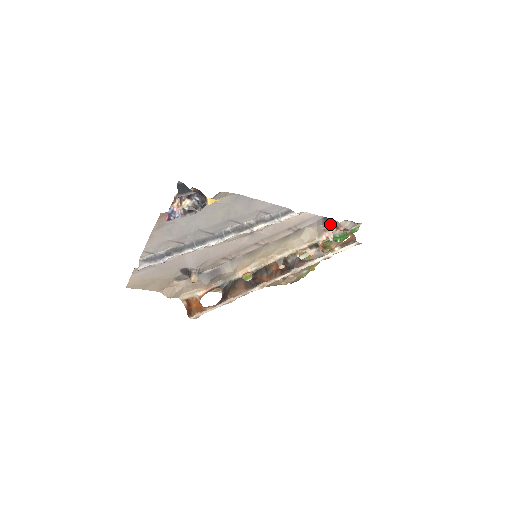
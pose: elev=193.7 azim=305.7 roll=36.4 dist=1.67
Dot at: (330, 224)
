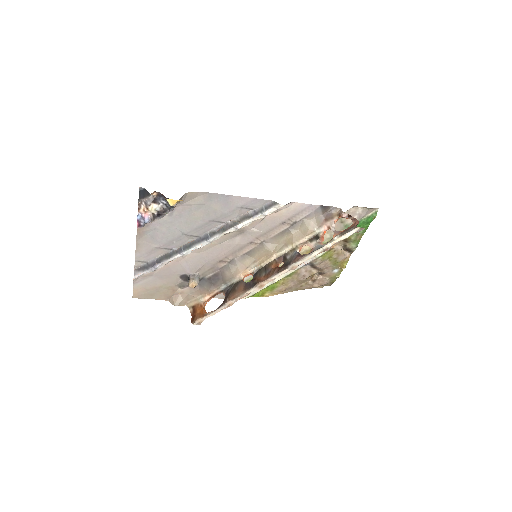
Dot at: (332, 212)
